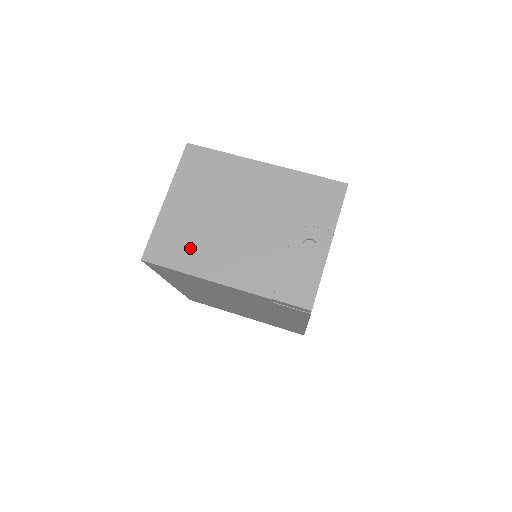
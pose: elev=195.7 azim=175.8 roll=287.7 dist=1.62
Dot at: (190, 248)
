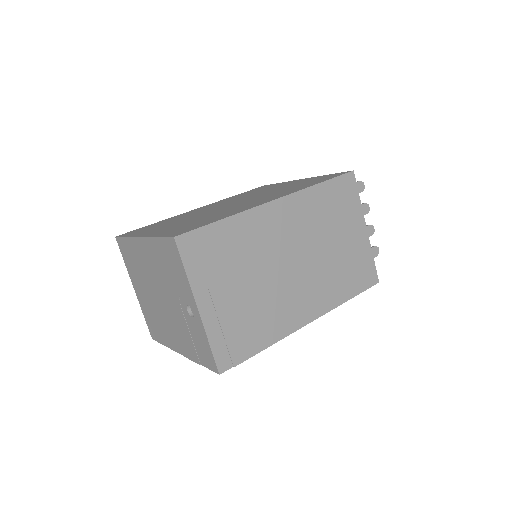
Dot at: (158, 326)
